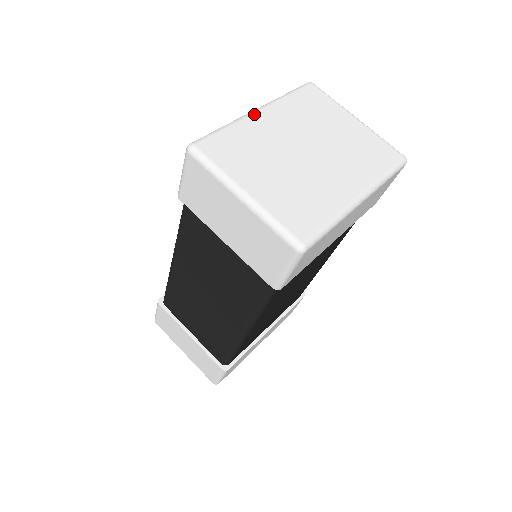
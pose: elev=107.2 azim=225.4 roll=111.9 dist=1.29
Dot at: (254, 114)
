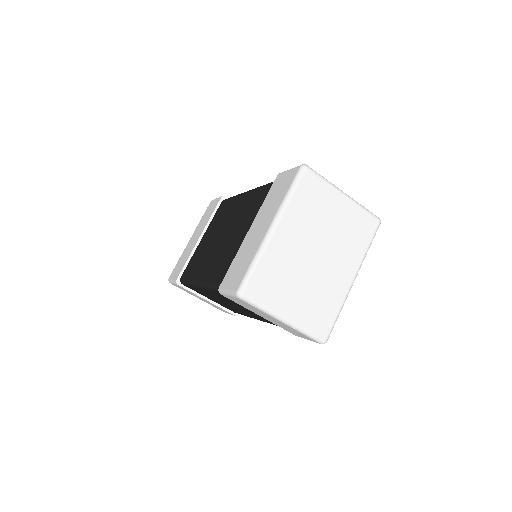
Dot at: (273, 236)
